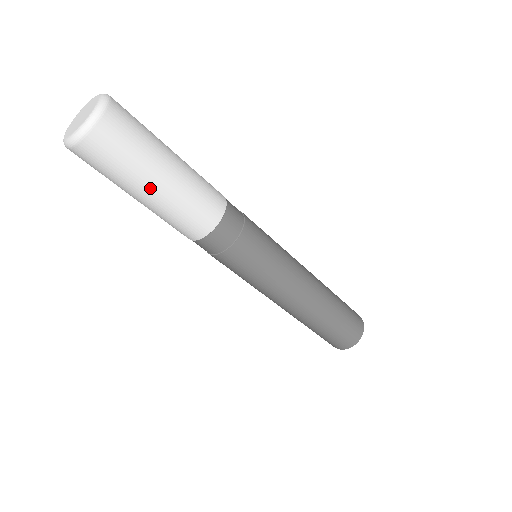
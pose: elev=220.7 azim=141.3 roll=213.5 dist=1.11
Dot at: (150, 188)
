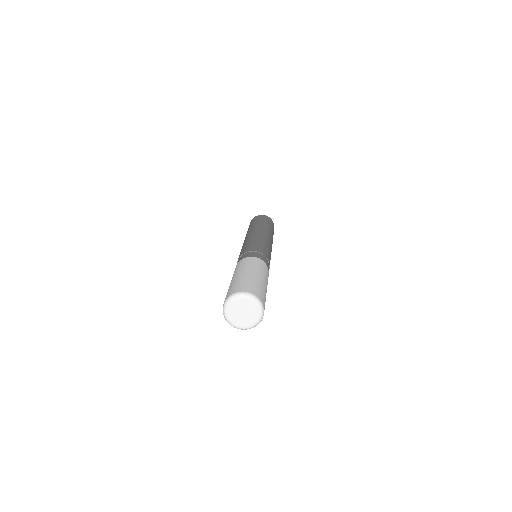
Dot at: occluded
